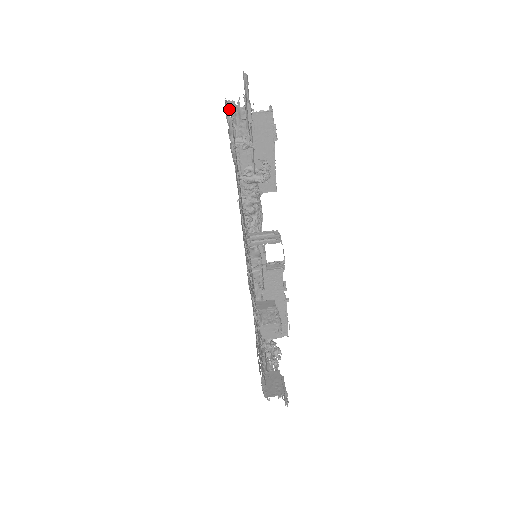
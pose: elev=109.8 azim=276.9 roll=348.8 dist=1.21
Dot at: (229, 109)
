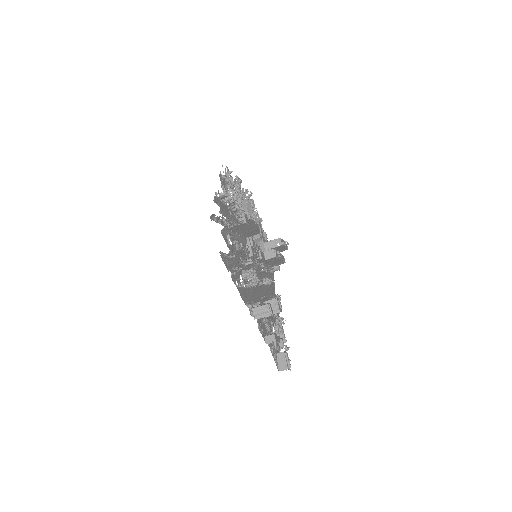
Dot at: (214, 215)
